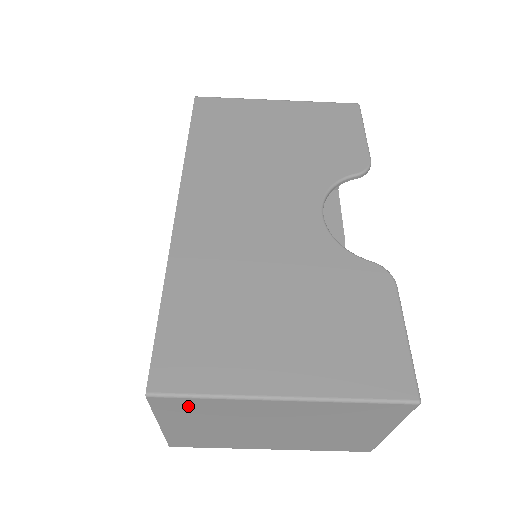
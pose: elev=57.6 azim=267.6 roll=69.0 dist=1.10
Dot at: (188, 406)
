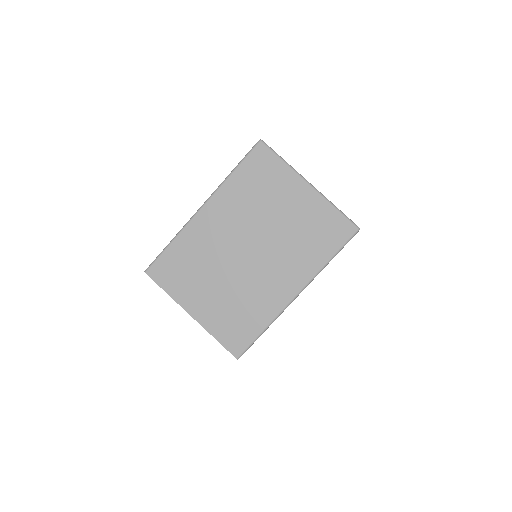
Dot at: (173, 265)
